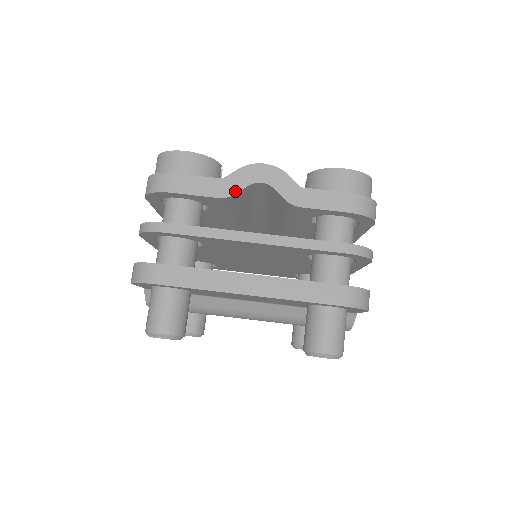
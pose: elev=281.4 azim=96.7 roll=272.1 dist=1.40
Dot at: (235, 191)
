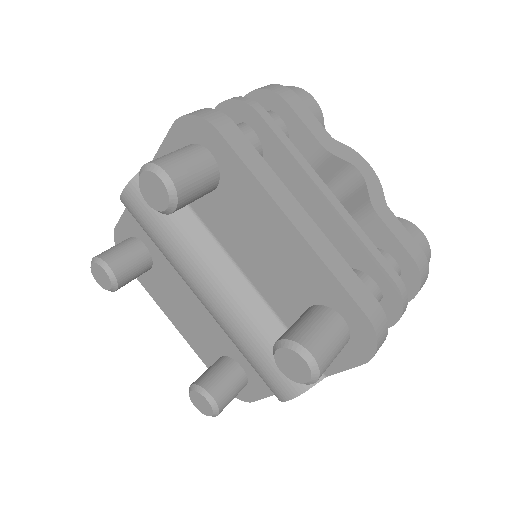
Dot at: (336, 154)
